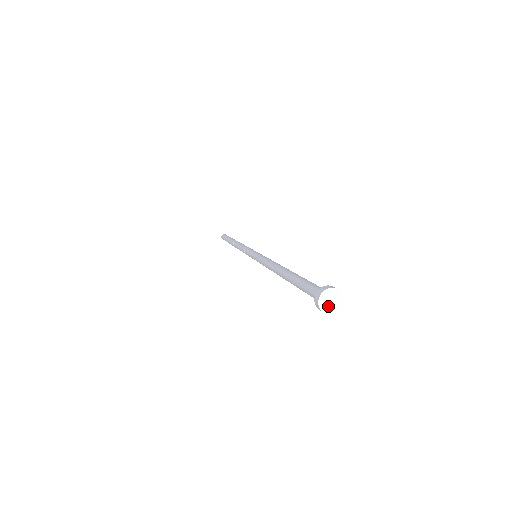
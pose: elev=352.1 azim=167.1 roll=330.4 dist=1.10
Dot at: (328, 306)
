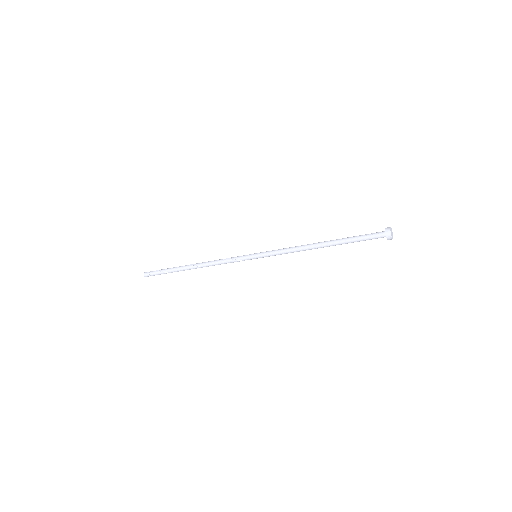
Dot at: (392, 235)
